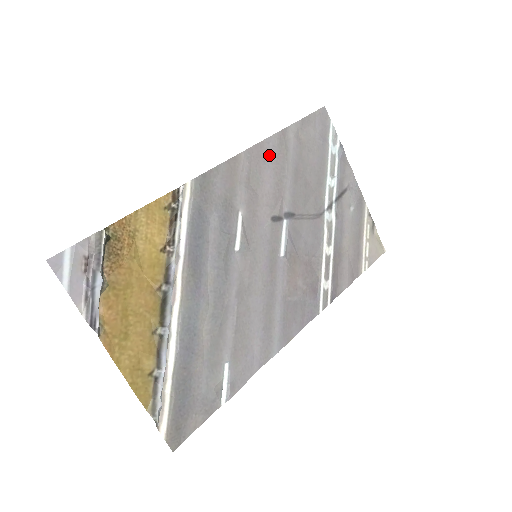
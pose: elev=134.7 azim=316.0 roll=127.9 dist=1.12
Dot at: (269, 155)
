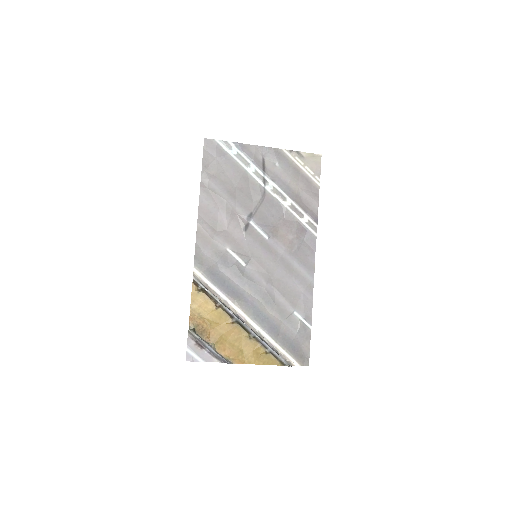
Dot at: (209, 206)
